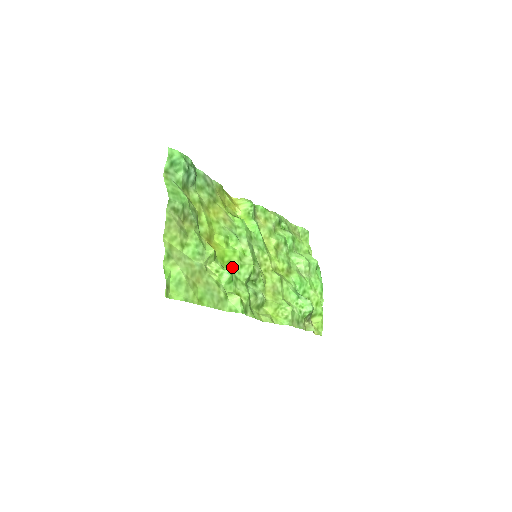
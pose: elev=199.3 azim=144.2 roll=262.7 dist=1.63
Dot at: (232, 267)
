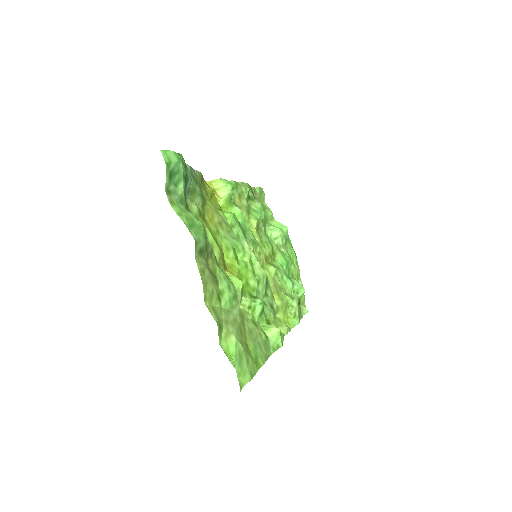
Dot at: (252, 289)
